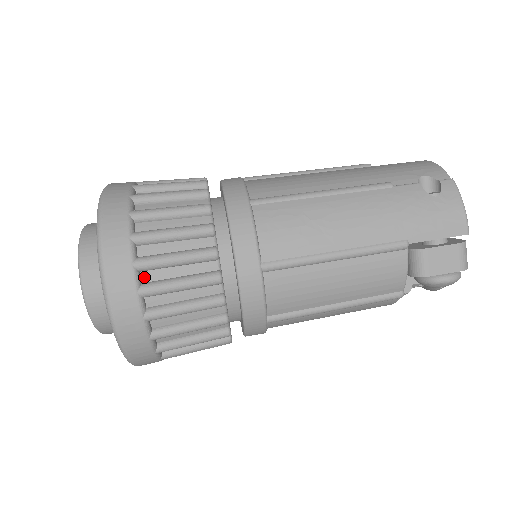
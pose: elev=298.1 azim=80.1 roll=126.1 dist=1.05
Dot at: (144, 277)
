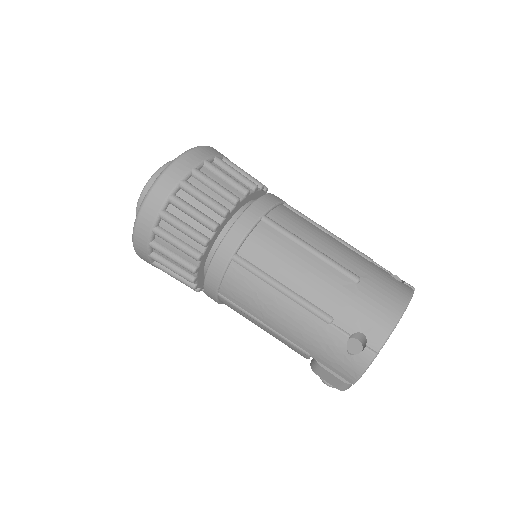
Dot at: (155, 250)
